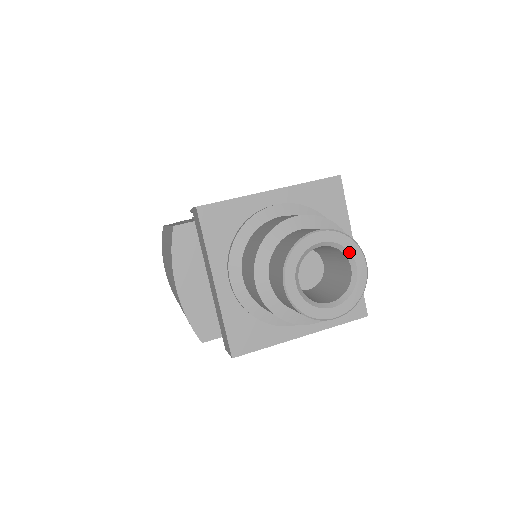
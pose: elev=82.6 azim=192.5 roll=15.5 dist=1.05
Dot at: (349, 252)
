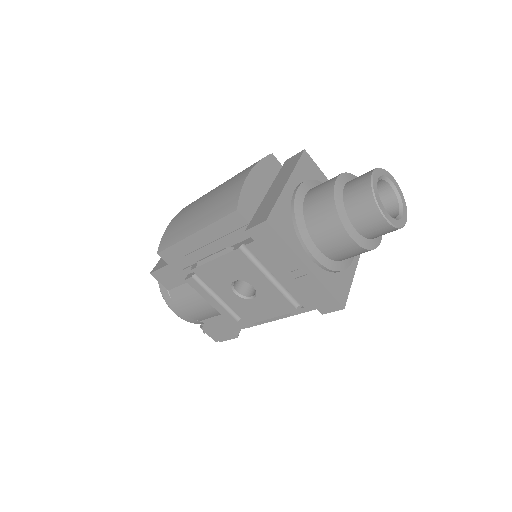
Dot at: (402, 205)
